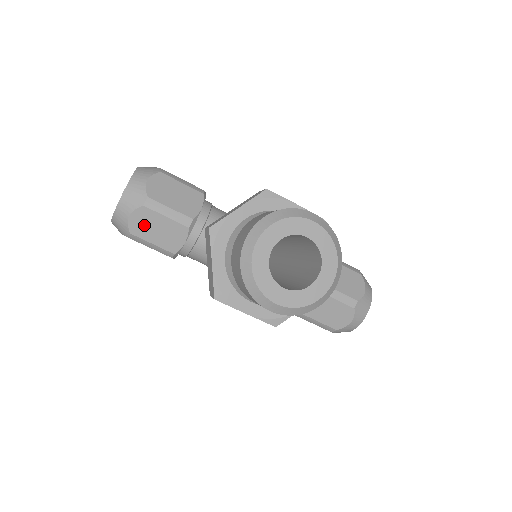
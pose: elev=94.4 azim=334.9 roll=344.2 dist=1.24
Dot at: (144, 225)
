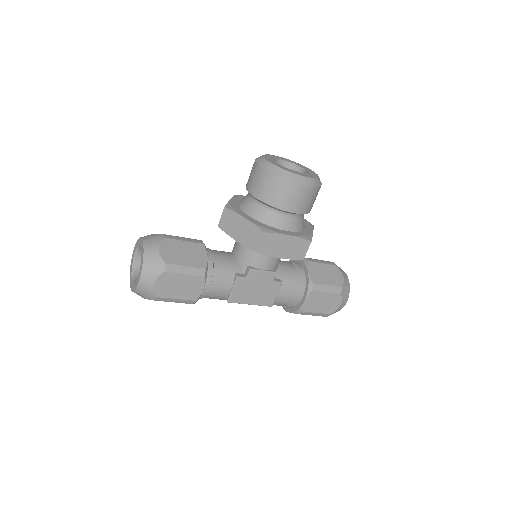
Dot at: (172, 253)
